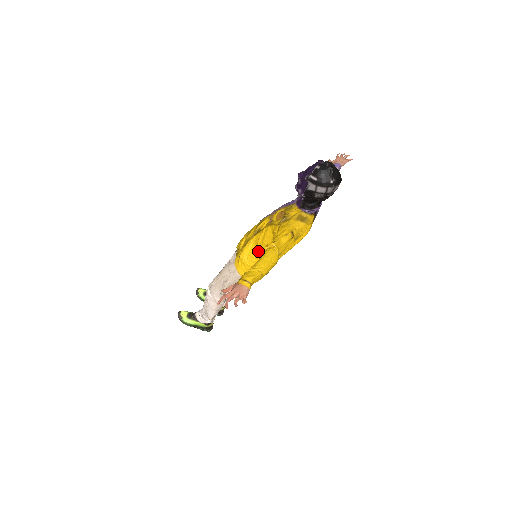
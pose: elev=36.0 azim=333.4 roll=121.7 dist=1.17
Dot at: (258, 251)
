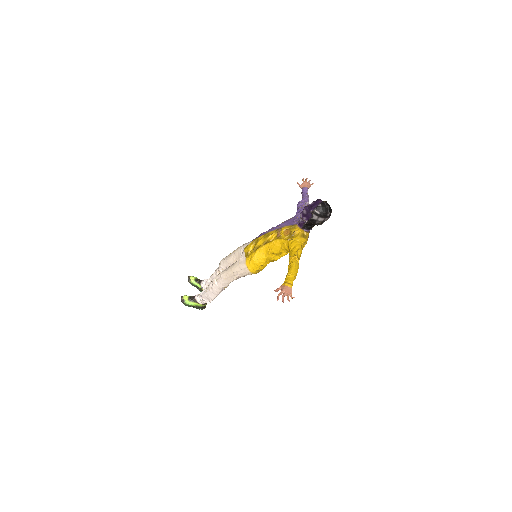
Dot at: (267, 255)
